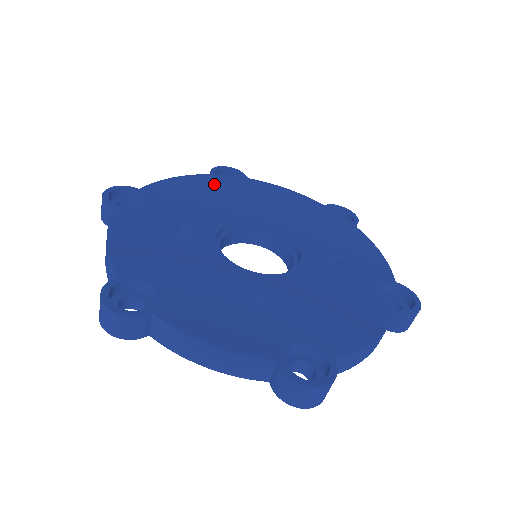
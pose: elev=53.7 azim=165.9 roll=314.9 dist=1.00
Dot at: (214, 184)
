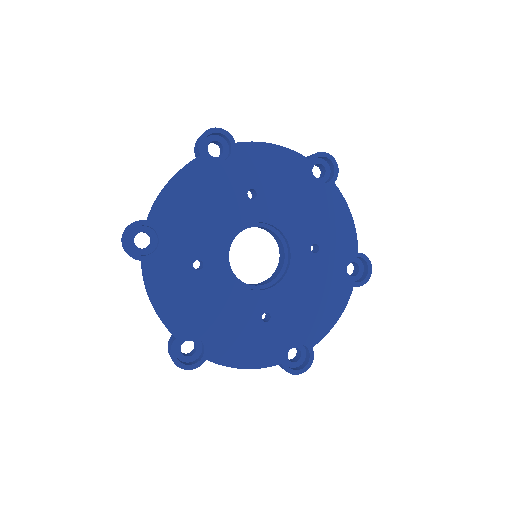
Dot at: (207, 174)
